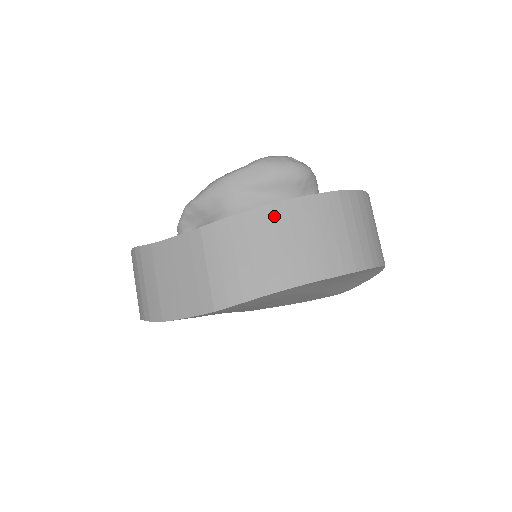
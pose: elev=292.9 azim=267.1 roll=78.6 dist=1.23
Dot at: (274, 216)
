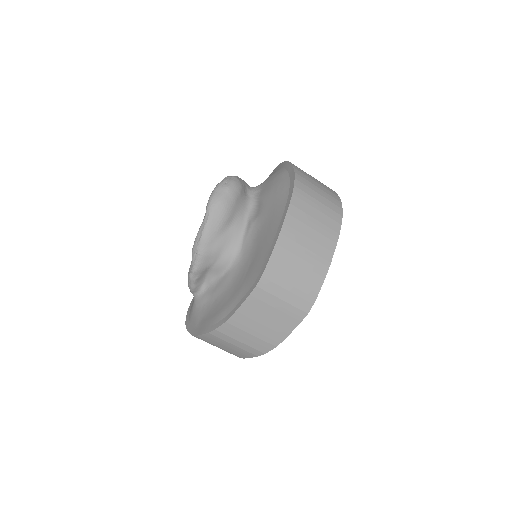
Dot at: (288, 238)
